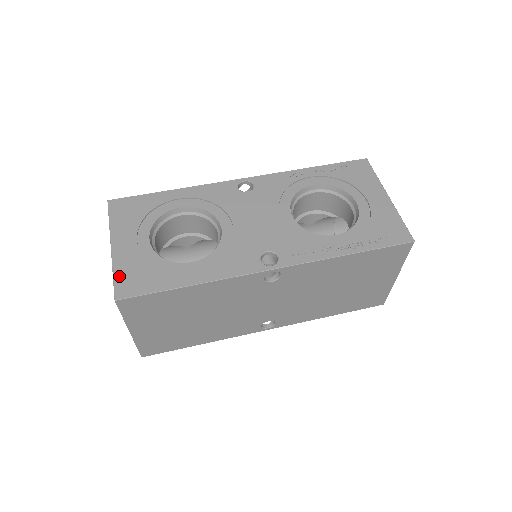
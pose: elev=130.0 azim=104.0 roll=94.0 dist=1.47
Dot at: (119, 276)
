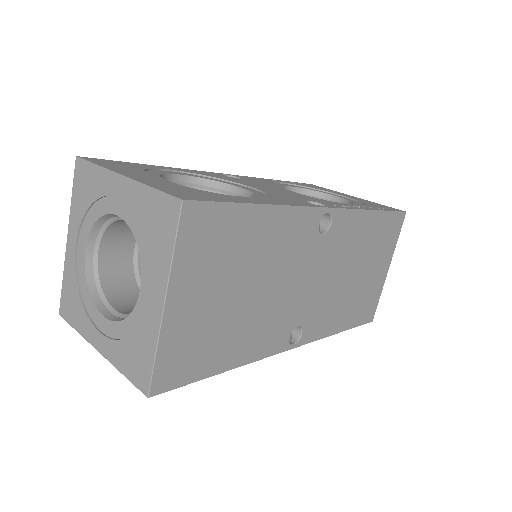
Dot at: (164, 189)
